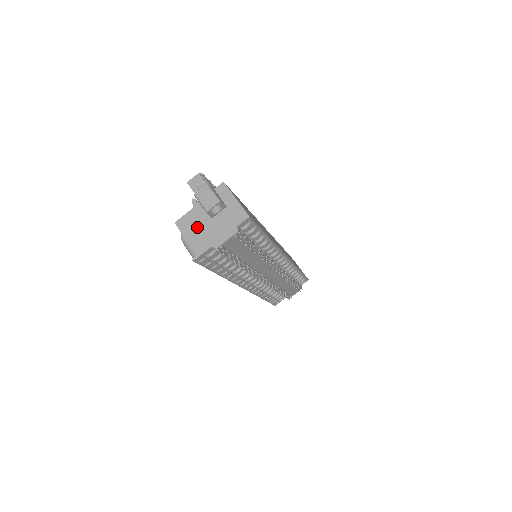
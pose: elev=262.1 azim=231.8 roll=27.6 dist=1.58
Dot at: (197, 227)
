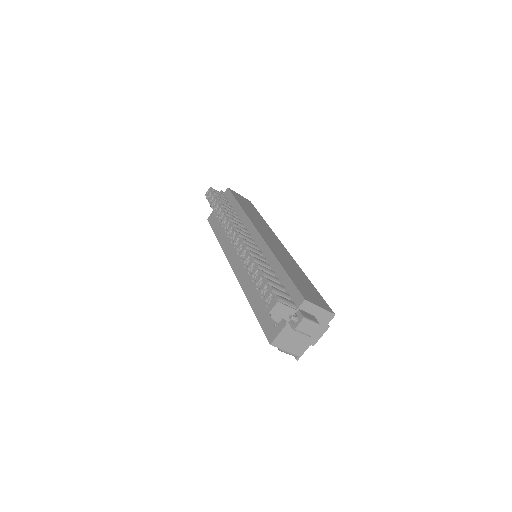
Dot at: (293, 339)
